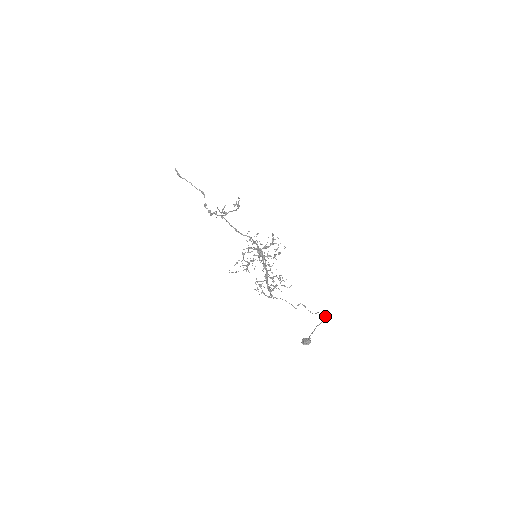
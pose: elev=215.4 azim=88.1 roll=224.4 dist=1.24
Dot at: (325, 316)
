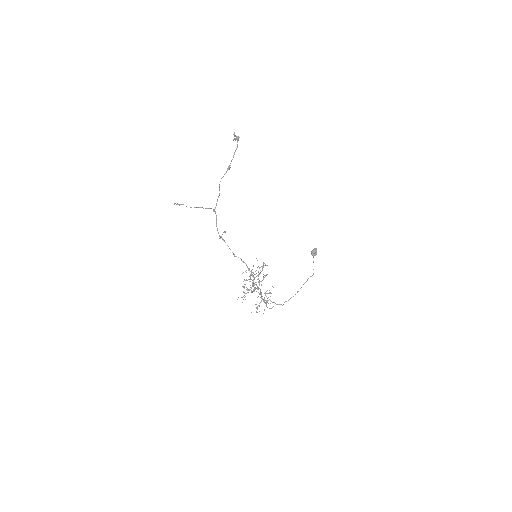
Dot at: occluded
